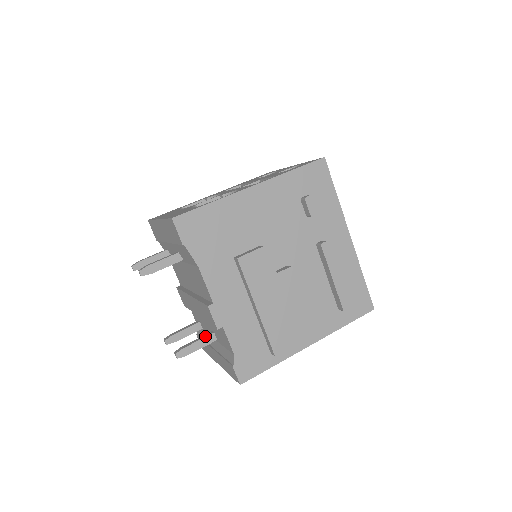
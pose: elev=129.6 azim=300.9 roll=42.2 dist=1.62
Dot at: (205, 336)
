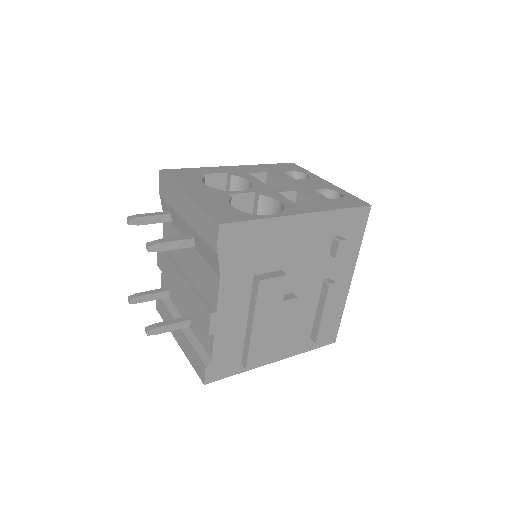
Dot at: (181, 320)
